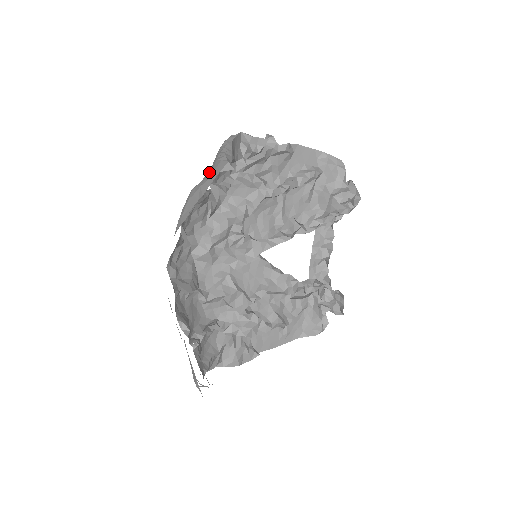
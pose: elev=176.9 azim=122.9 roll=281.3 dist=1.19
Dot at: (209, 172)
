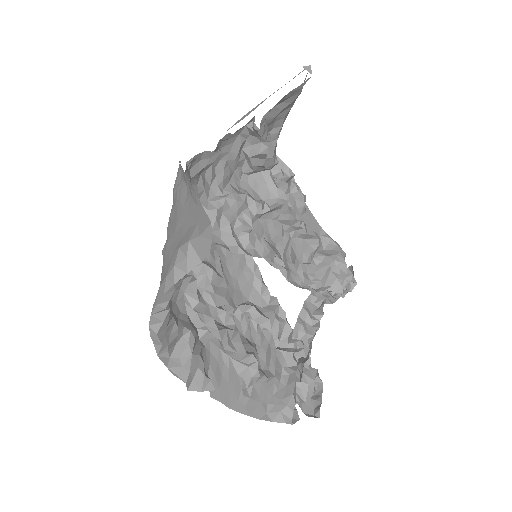
Dot at: occluded
